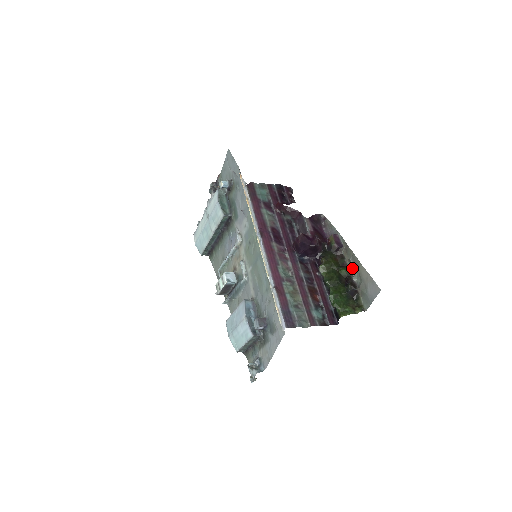
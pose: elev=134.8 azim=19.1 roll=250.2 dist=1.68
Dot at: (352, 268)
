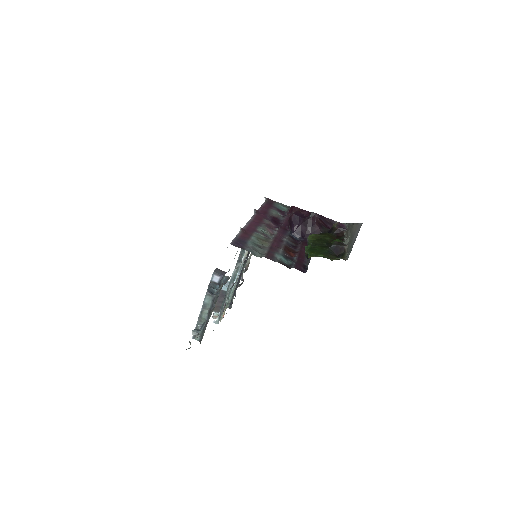
Dot at: (347, 236)
